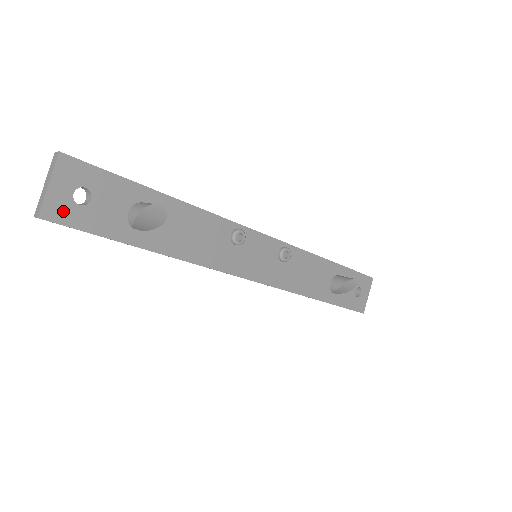
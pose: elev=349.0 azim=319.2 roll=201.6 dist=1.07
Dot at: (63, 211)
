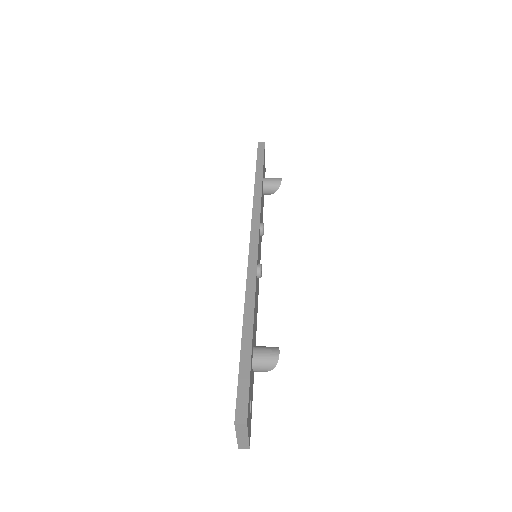
Dot at: (250, 427)
